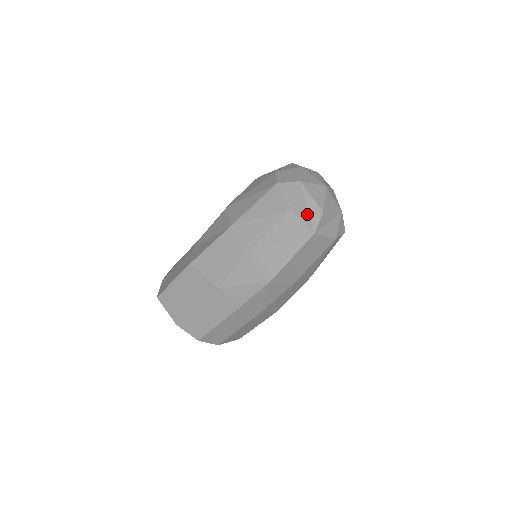
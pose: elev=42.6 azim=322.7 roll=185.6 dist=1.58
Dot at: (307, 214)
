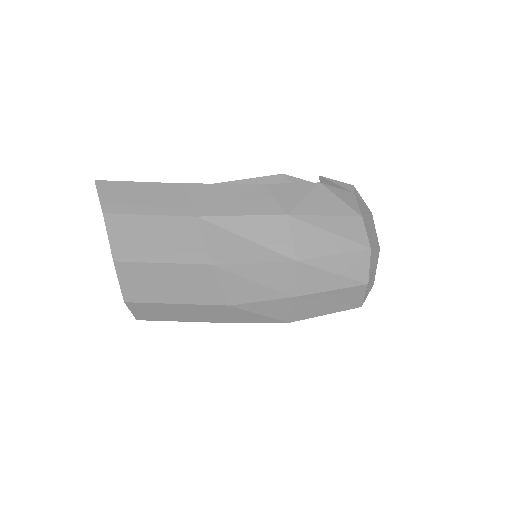
Dot at: (368, 287)
